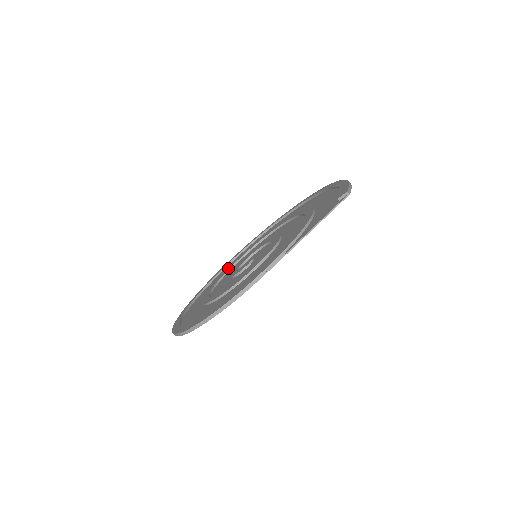
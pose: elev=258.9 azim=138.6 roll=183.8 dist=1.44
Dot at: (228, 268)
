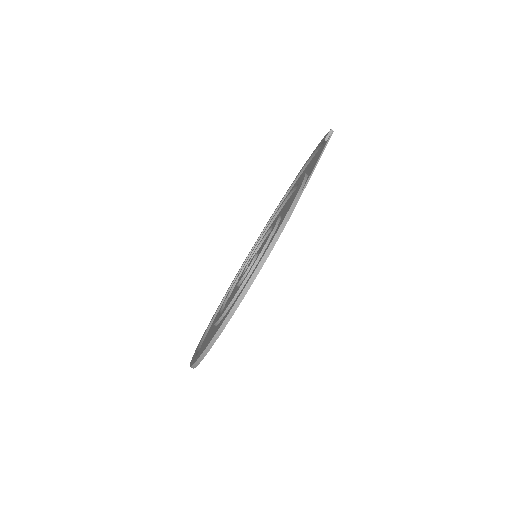
Dot at: occluded
